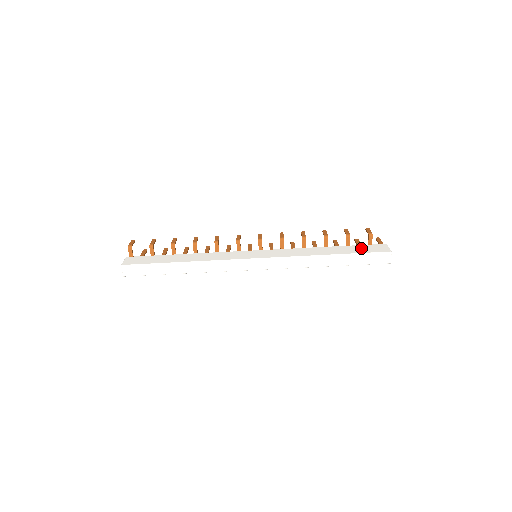
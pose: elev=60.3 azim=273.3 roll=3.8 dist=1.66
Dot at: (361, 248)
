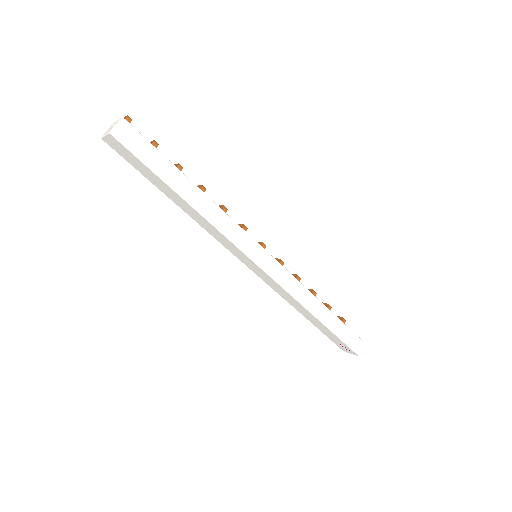
Dot at: occluded
